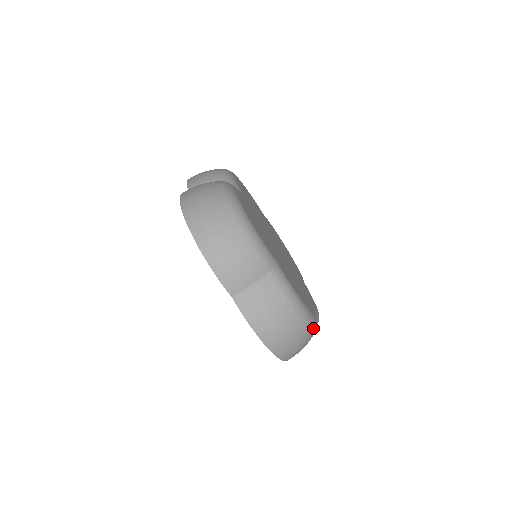
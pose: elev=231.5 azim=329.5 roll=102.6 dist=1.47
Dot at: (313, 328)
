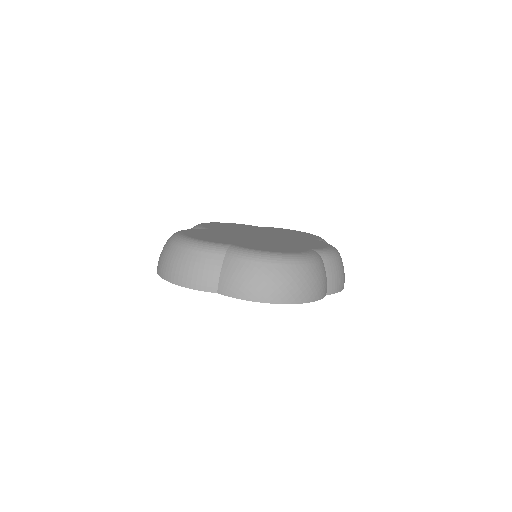
Dot at: (301, 262)
